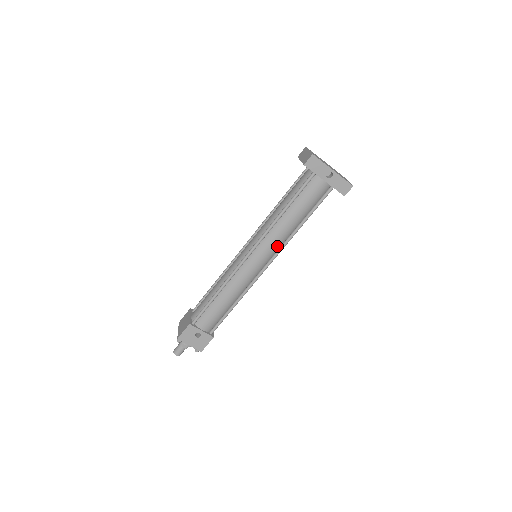
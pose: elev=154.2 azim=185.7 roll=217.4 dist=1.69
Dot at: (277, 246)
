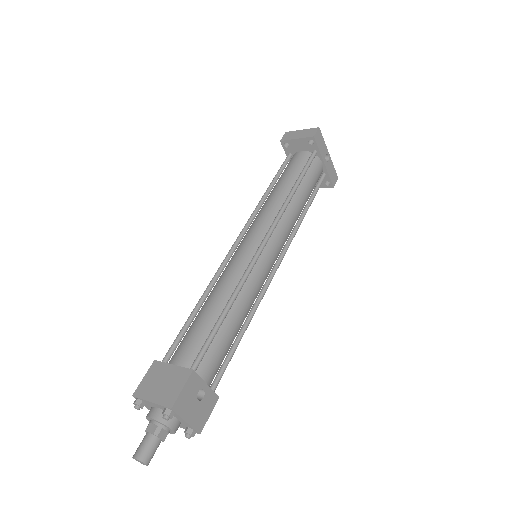
Dot at: (287, 237)
